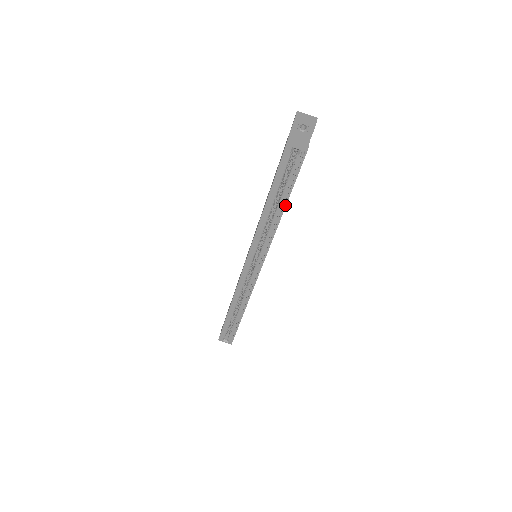
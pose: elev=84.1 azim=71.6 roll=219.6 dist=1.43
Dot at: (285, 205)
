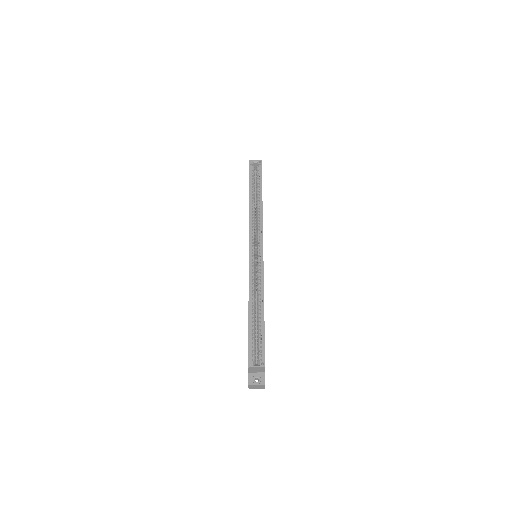
Dot at: occluded
